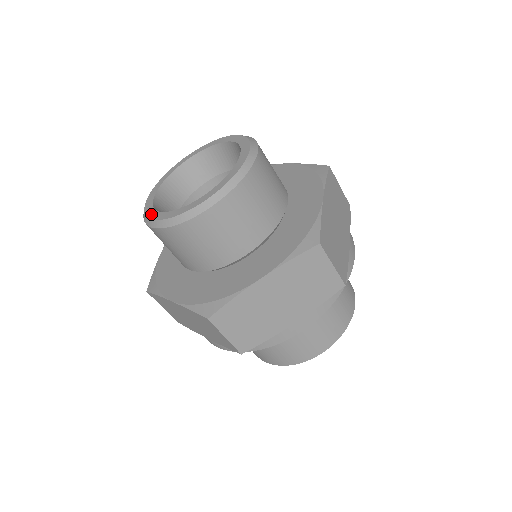
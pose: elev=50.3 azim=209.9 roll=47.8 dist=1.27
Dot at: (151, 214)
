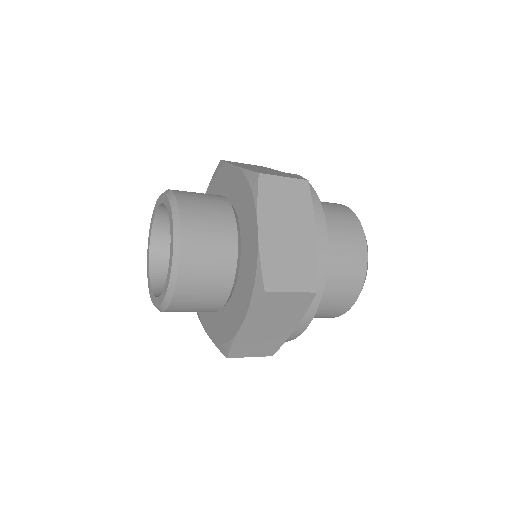
Dot at: (148, 251)
